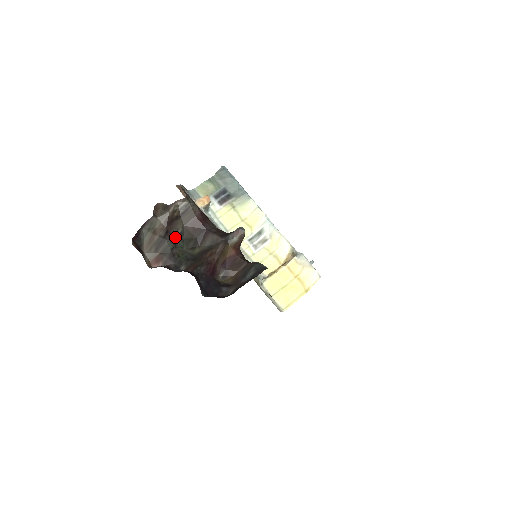
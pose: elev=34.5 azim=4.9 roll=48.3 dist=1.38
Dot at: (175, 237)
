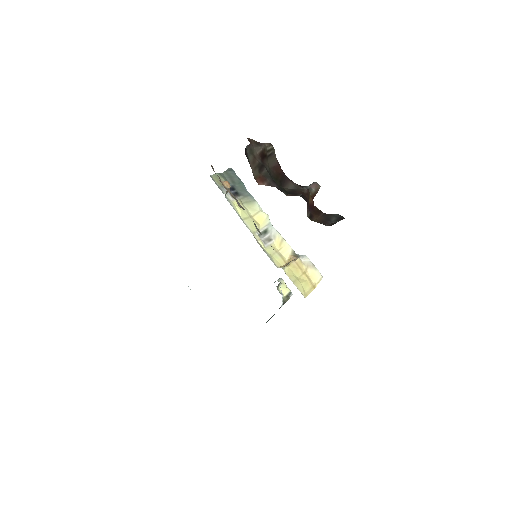
Dot at: (267, 170)
